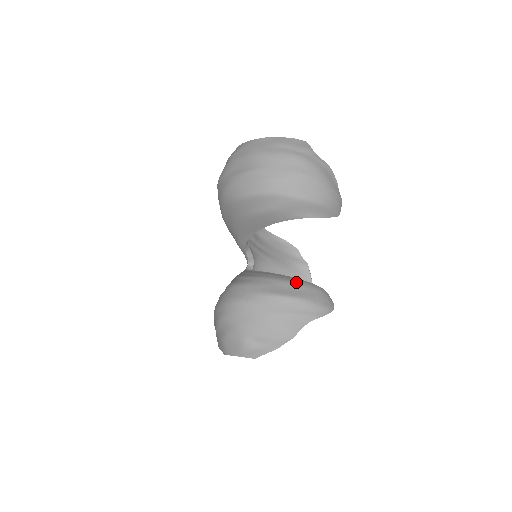
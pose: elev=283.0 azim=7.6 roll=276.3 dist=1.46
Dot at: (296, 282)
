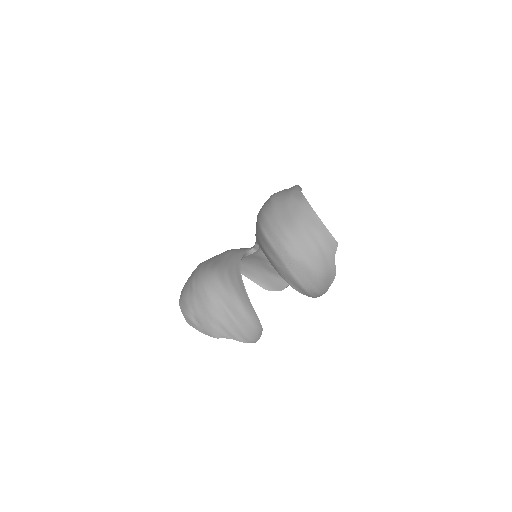
Dot at: (248, 311)
